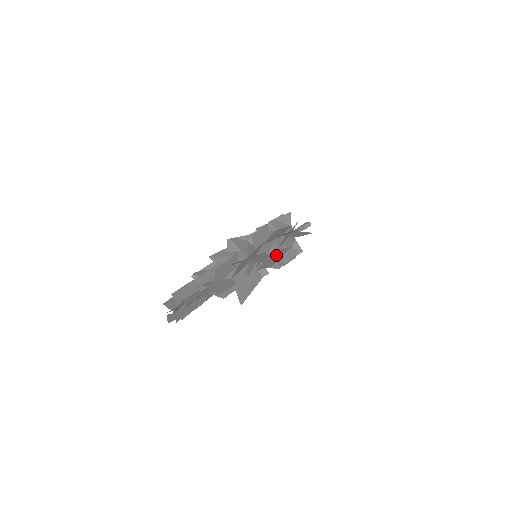
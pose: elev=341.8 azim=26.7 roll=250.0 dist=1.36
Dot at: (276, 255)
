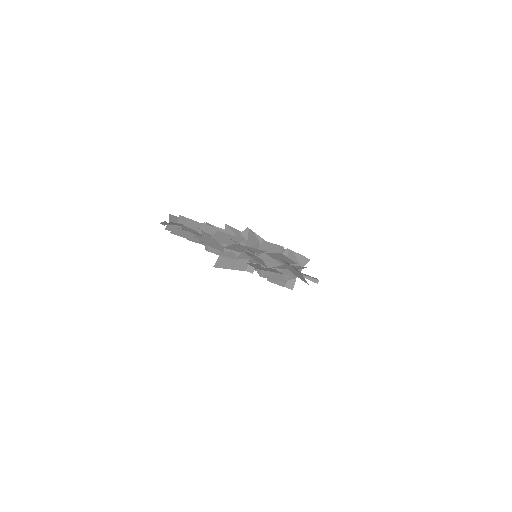
Dot at: (266, 267)
